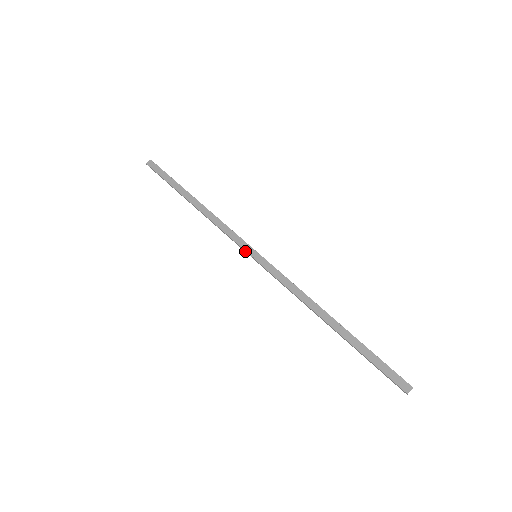
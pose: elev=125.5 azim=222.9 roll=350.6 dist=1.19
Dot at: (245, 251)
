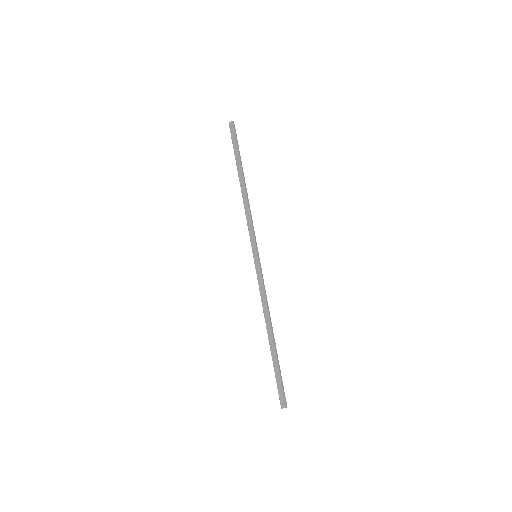
Dot at: (252, 247)
